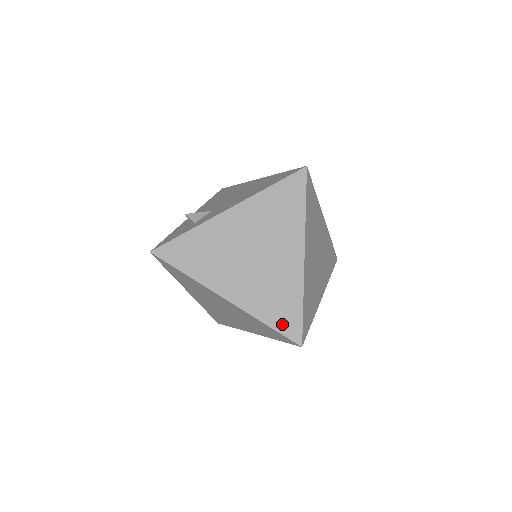
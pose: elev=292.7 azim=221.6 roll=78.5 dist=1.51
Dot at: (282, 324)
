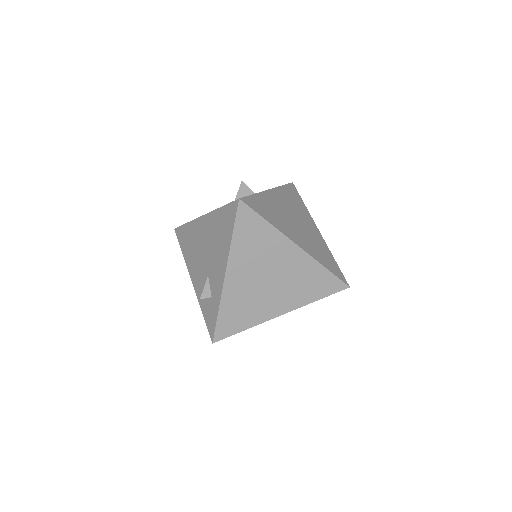
Dot at: (326, 290)
